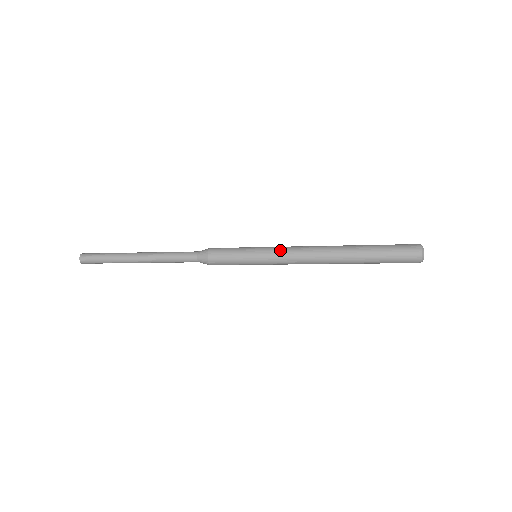
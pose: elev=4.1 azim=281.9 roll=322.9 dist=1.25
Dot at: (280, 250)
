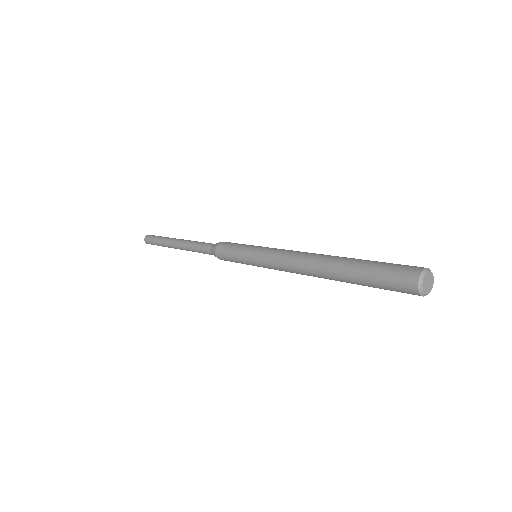
Dot at: (271, 251)
